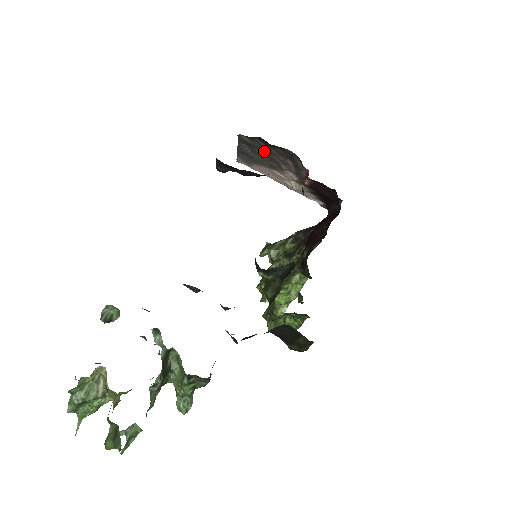
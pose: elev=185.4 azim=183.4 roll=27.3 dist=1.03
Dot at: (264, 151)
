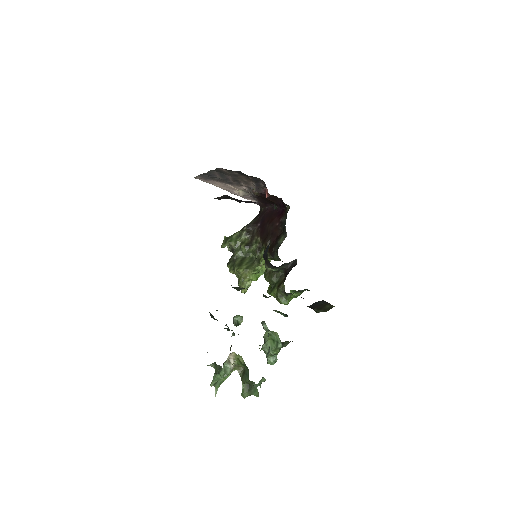
Dot at: (233, 176)
